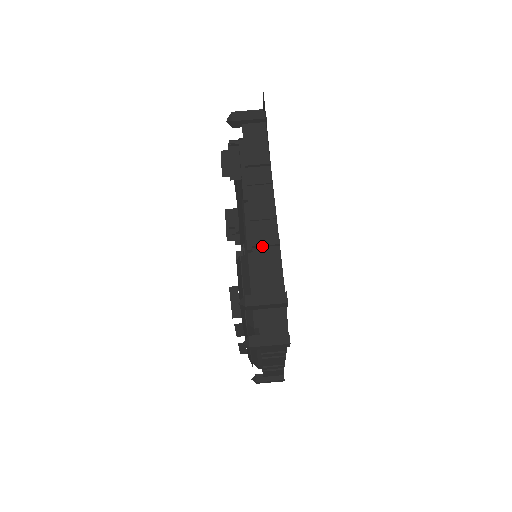
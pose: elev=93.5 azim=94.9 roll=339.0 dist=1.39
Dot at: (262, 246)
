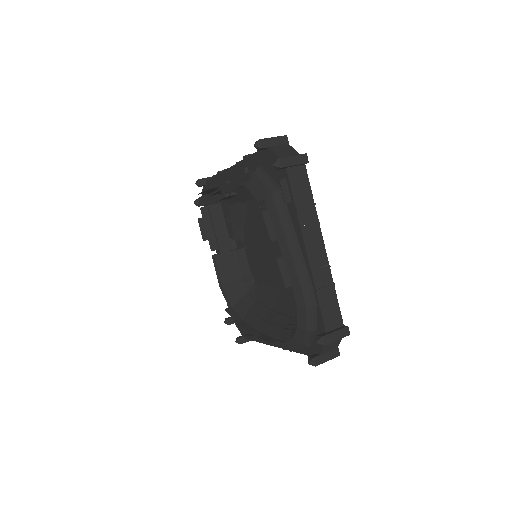
Dot at: occluded
